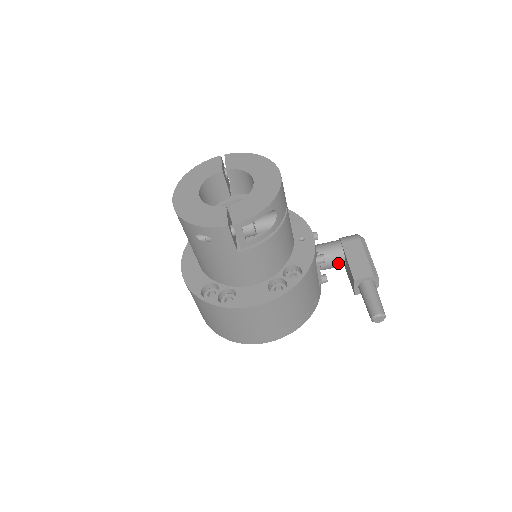
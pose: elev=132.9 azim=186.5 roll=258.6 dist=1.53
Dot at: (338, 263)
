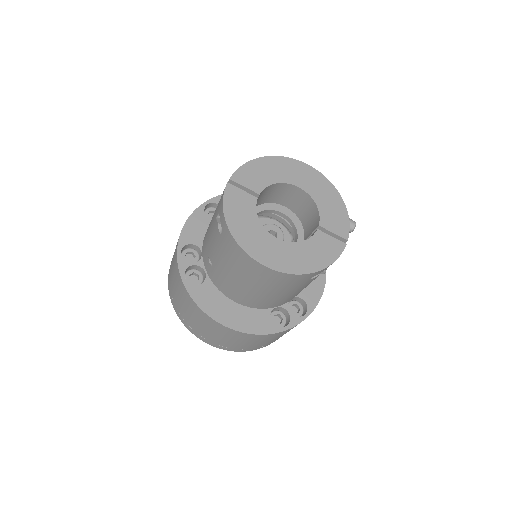
Dot at: occluded
